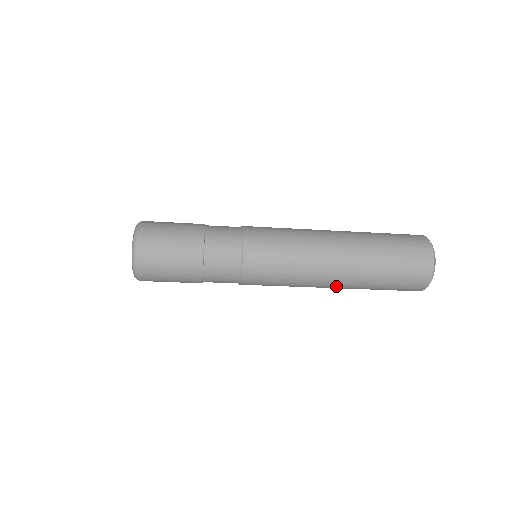
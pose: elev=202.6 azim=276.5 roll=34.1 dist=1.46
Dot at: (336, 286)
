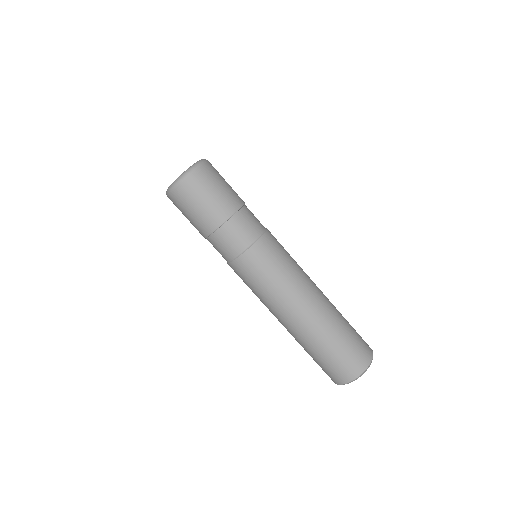
Dot at: (293, 324)
